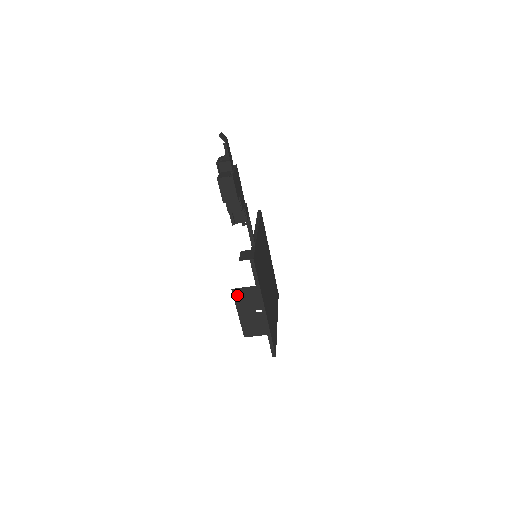
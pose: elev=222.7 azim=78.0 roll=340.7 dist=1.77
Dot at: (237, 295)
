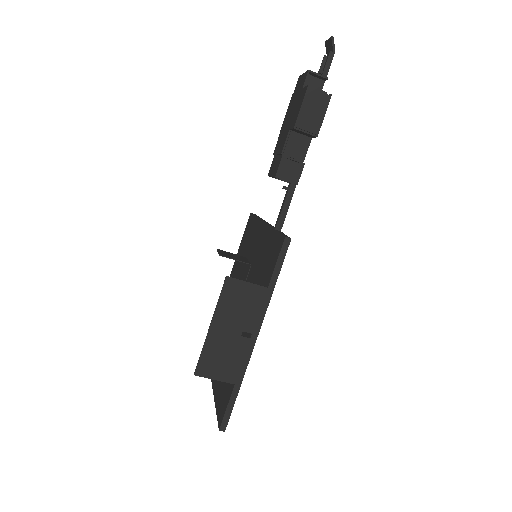
Dot at: (229, 291)
